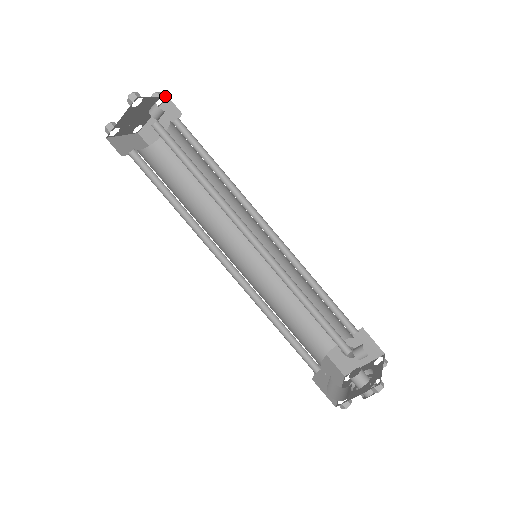
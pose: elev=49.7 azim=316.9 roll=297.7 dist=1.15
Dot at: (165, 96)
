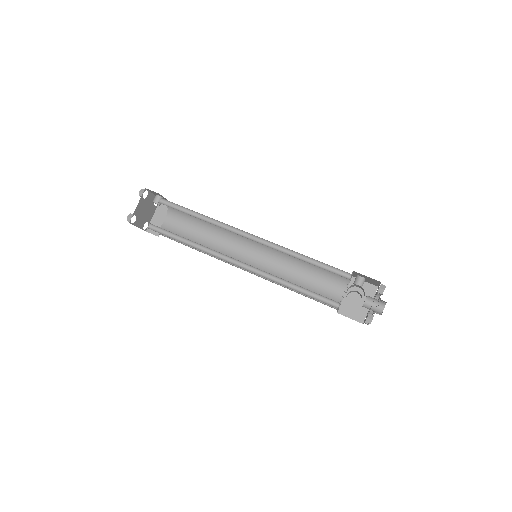
Dot at: occluded
